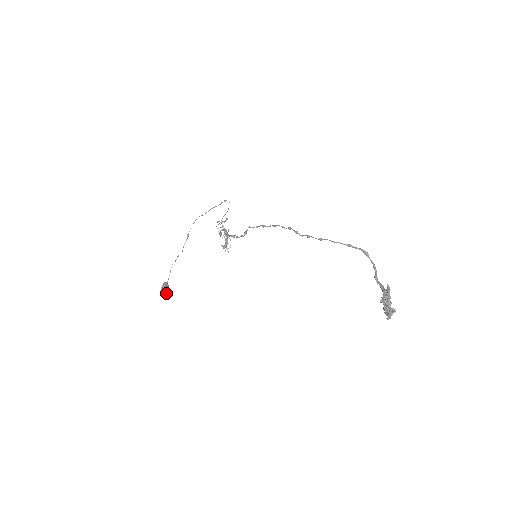
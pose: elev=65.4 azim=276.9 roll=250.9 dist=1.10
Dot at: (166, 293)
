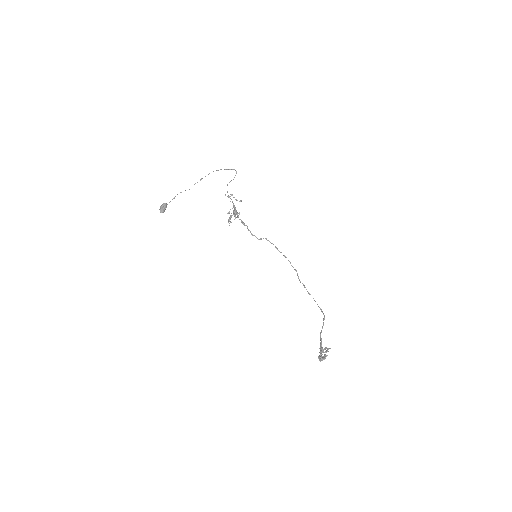
Dot at: (163, 212)
